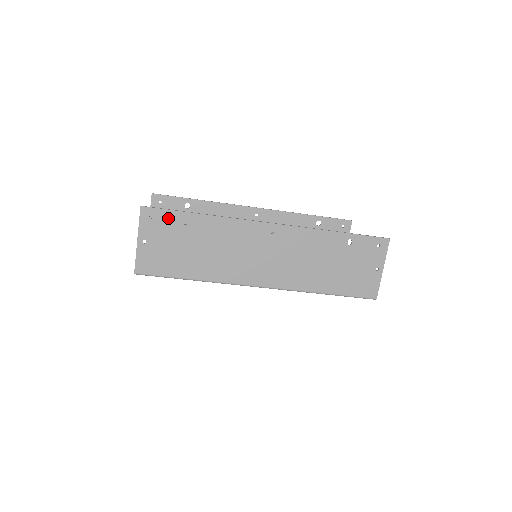
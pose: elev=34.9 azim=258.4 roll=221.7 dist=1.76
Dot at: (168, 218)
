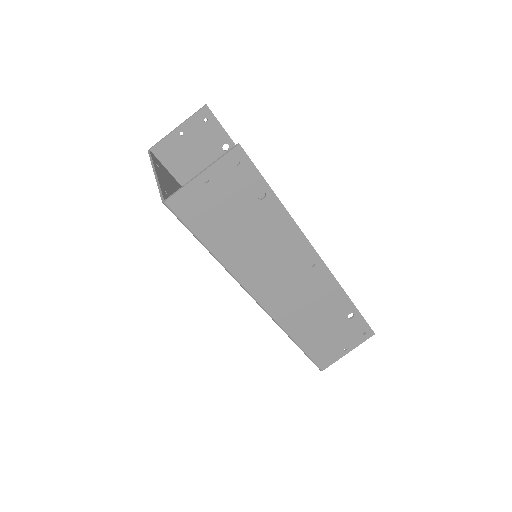
Dot at: (250, 178)
